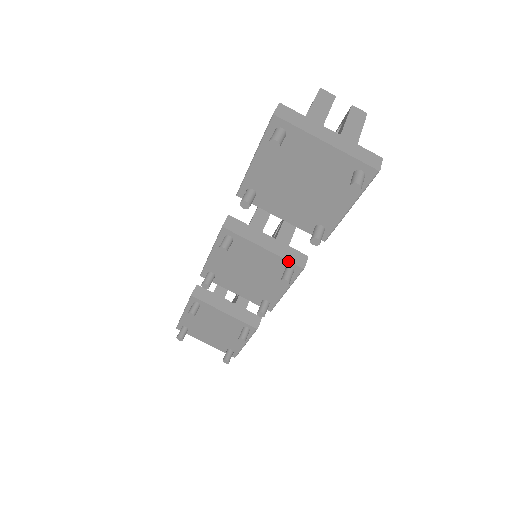
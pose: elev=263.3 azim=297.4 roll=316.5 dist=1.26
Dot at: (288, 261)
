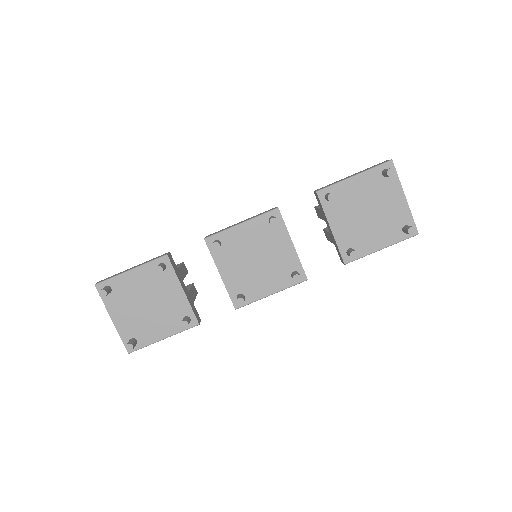
Dot at: occluded
